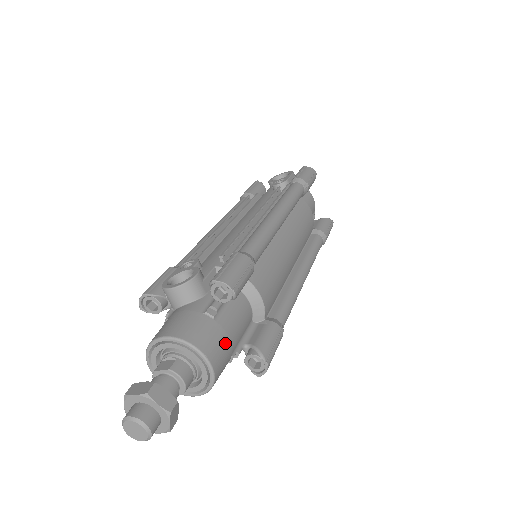
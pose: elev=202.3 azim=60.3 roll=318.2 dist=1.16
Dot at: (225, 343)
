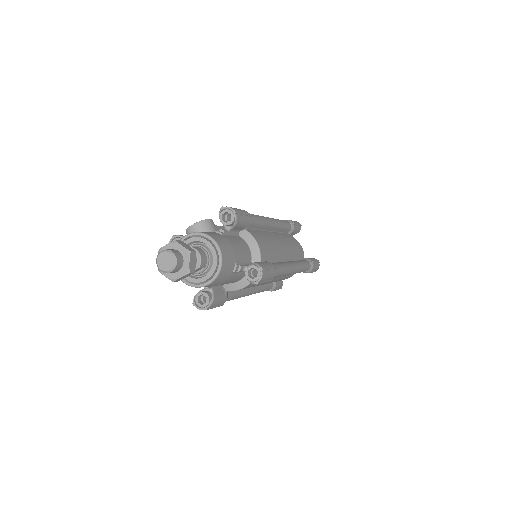
Dot at: (230, 247)
